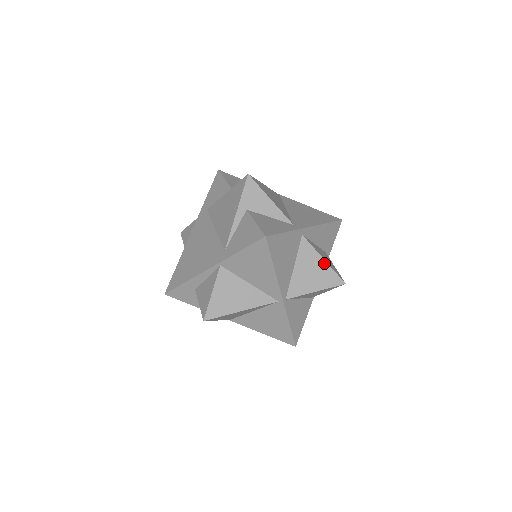
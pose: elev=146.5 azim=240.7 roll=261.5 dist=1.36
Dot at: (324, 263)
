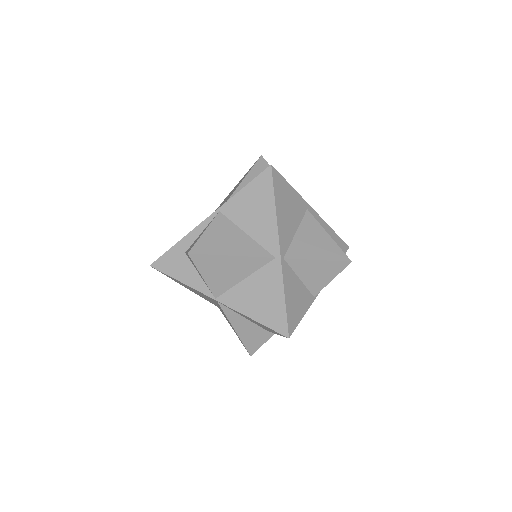
Dot at: (328, 237)
